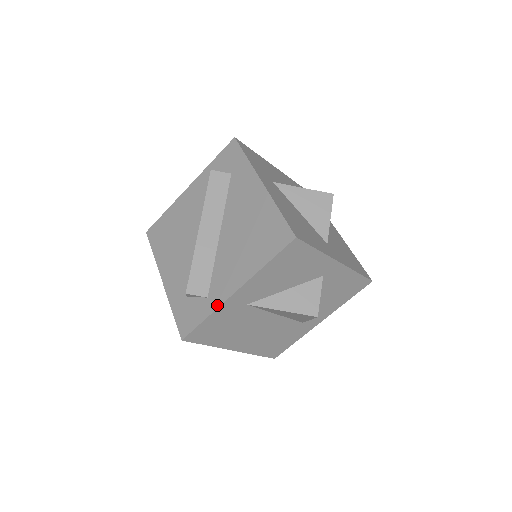
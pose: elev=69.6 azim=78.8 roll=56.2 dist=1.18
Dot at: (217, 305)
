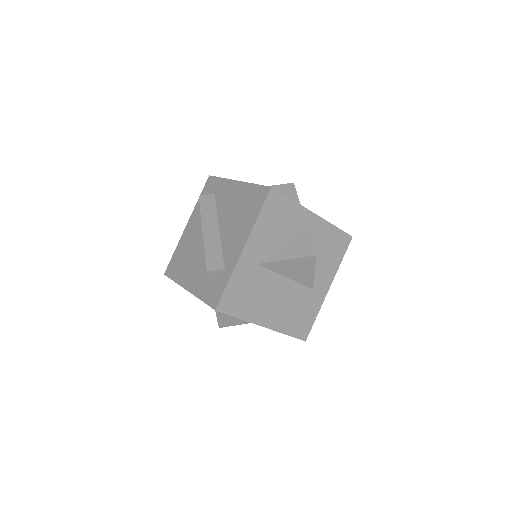
Dot at: (233, 266)
